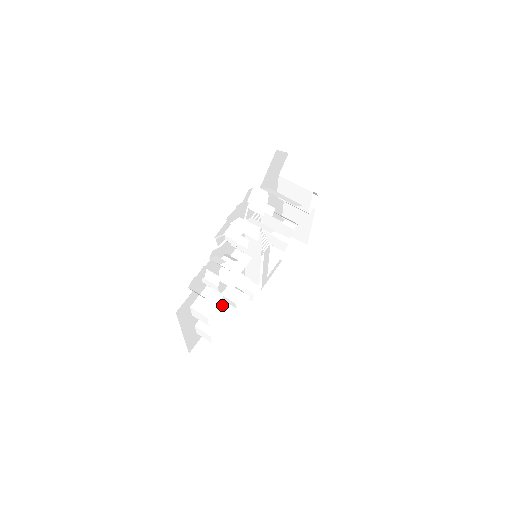
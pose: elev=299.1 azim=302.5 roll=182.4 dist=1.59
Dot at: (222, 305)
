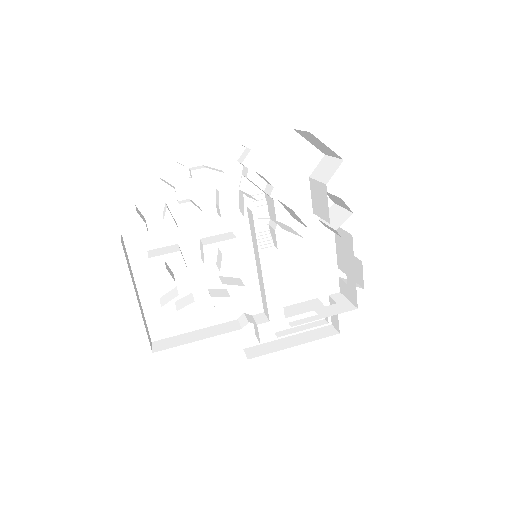
Dot at: (216, 317)
